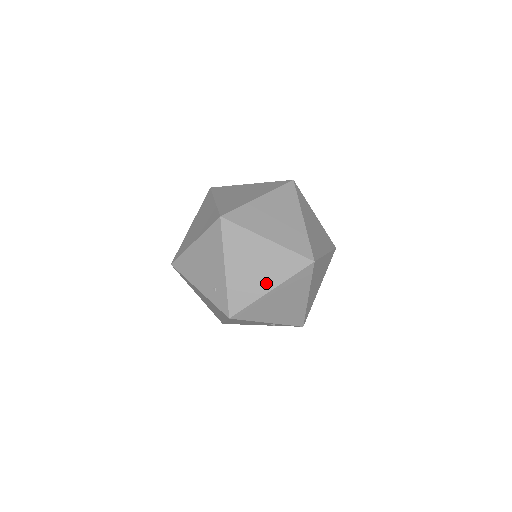
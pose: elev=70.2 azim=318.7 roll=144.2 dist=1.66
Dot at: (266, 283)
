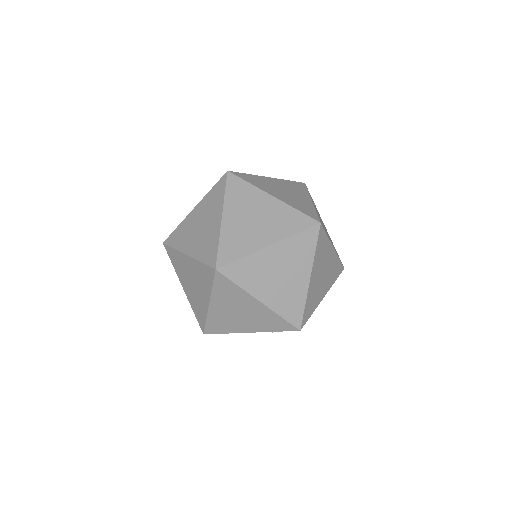
Dot at: (204, 298)
